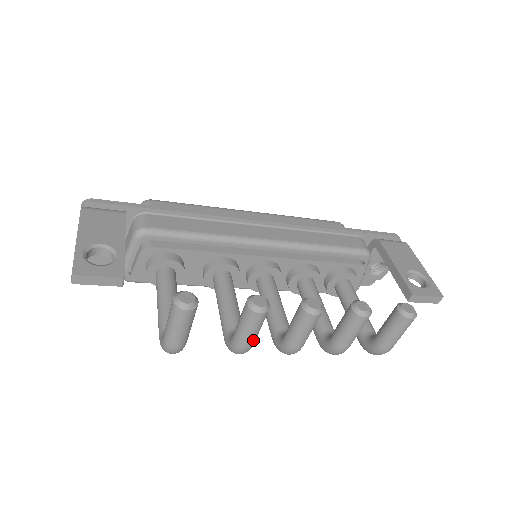
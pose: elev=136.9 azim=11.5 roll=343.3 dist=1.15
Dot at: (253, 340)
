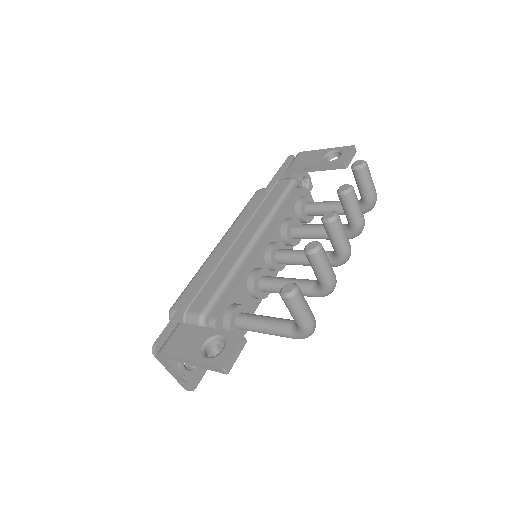
Dot at: (332, 270)
